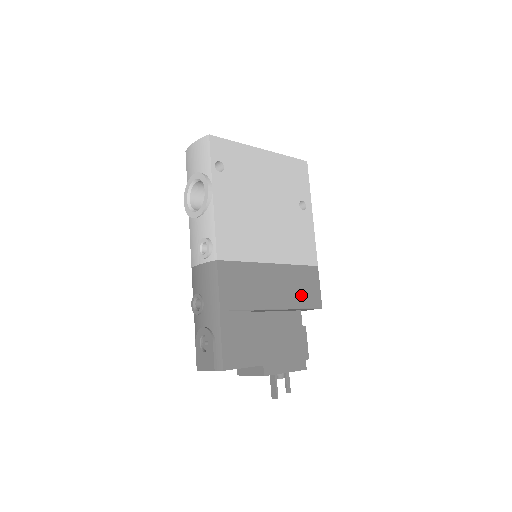
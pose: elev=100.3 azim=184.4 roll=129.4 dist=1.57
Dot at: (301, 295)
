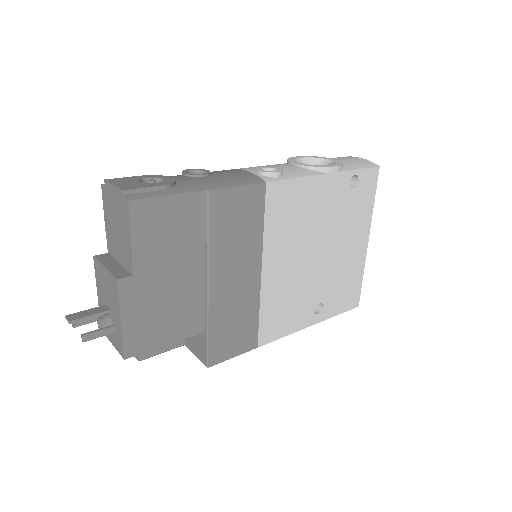
Dot at: (225, 327)
